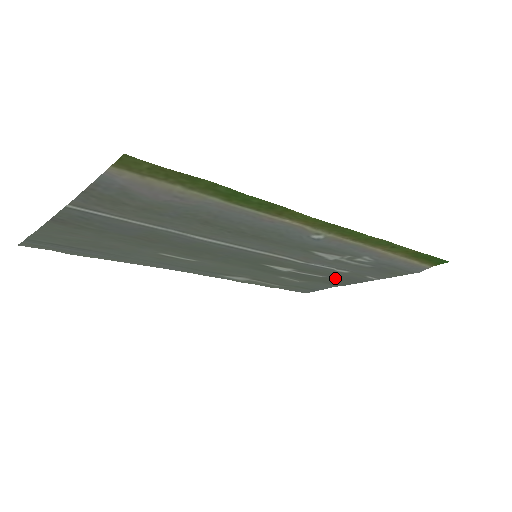
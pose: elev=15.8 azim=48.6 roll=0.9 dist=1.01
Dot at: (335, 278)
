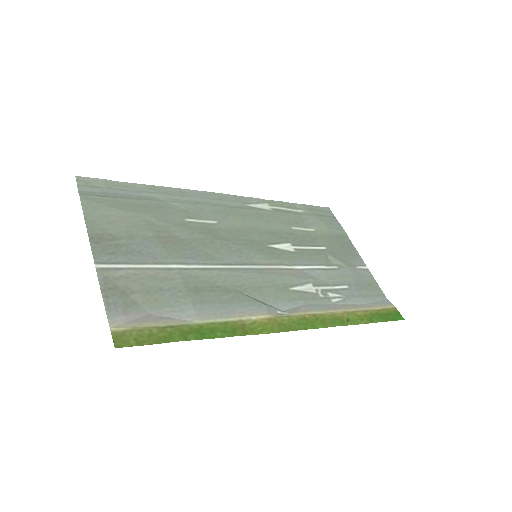
Dot at: (335, 249)
